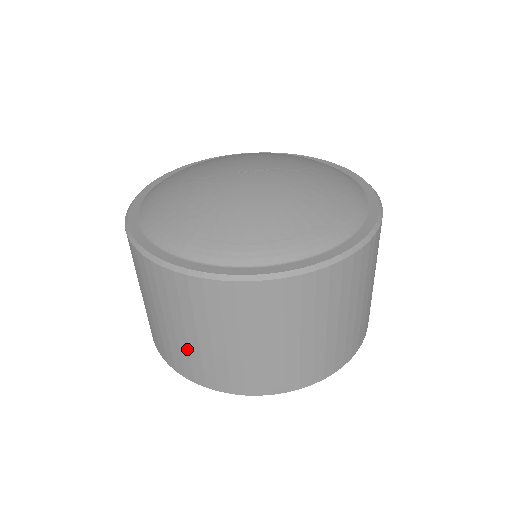
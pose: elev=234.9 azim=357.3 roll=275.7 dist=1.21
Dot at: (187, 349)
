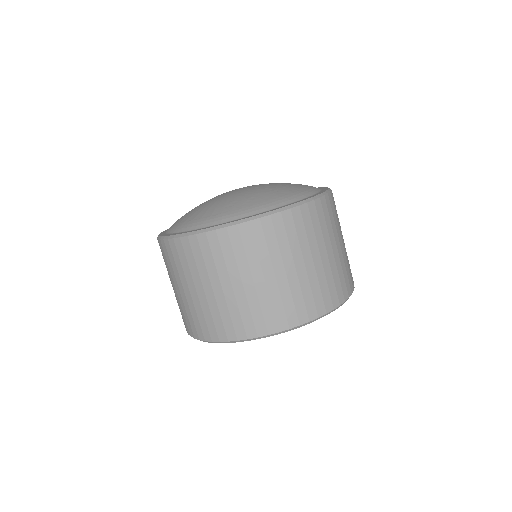
Dot at: occluded
